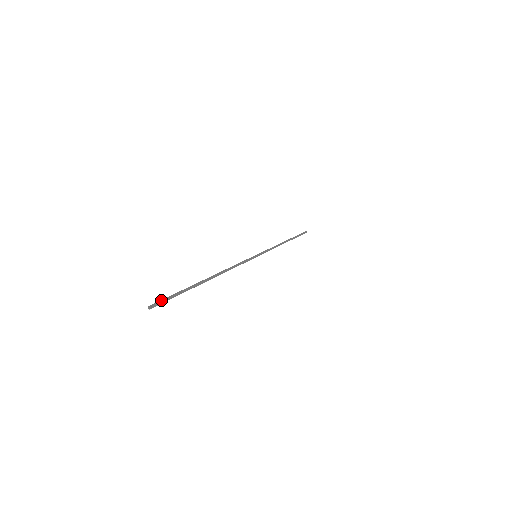
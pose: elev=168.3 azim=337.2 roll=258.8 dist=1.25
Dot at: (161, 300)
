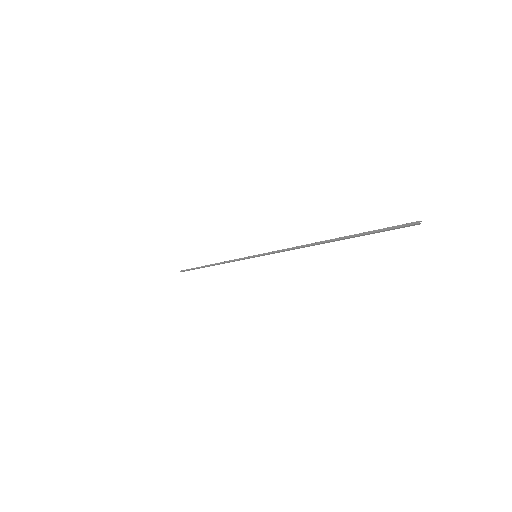
Dot at: occluded
